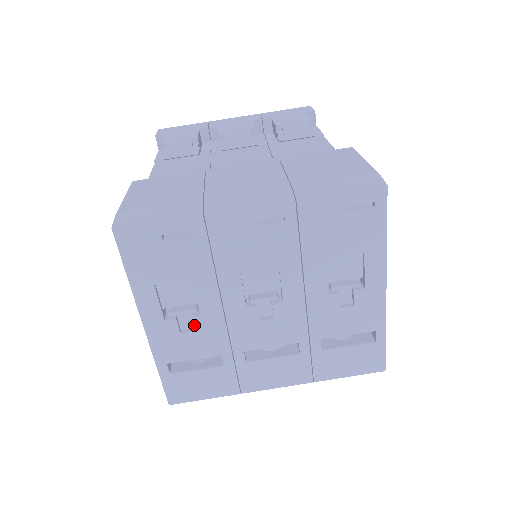
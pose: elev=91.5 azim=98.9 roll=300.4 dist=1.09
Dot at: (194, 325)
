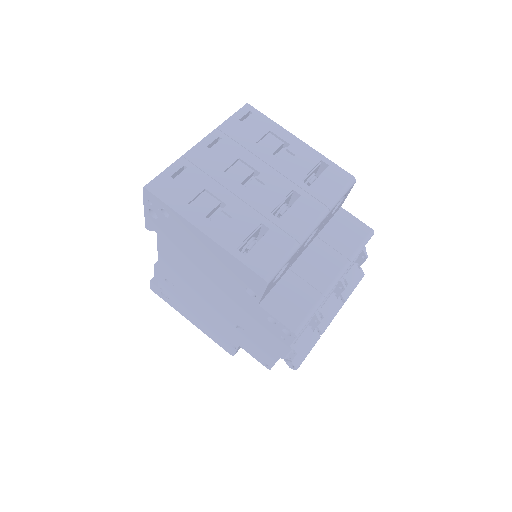
Dot at: (229, 214)
